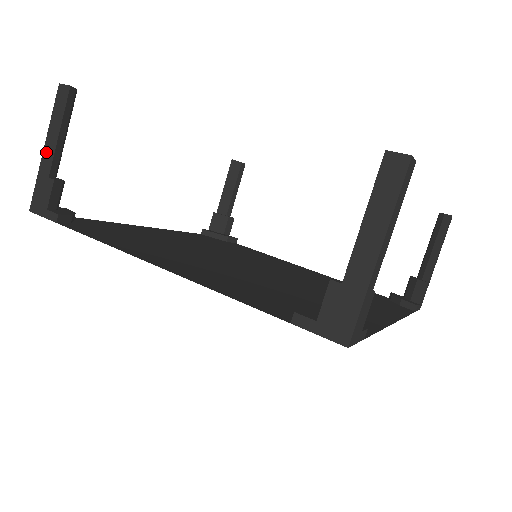
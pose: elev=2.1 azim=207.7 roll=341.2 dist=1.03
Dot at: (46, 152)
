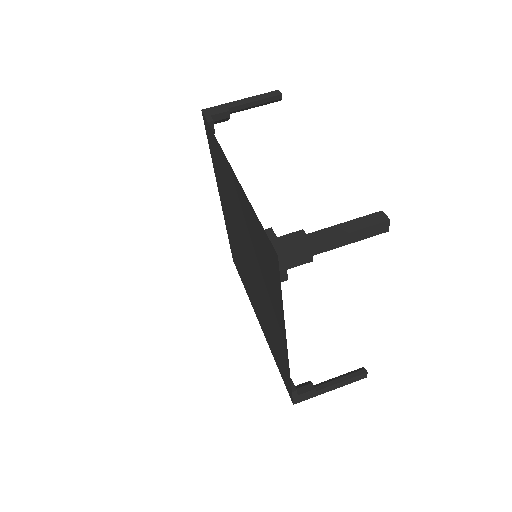
Dot at: (240, 101)
